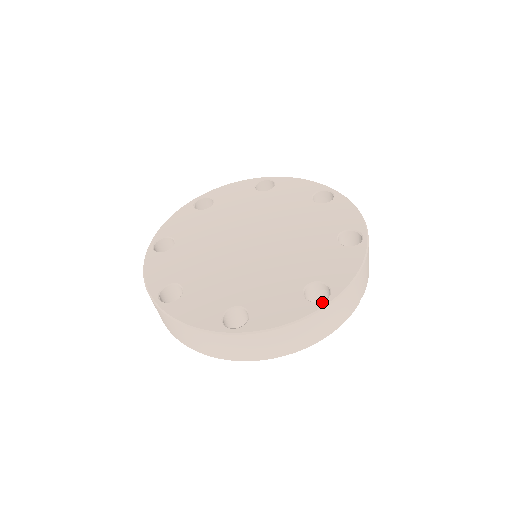
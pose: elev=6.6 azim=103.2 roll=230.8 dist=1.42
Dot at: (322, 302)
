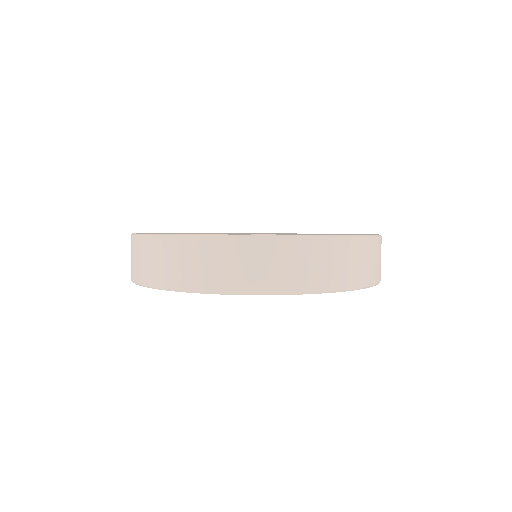
Dot at: occluded
